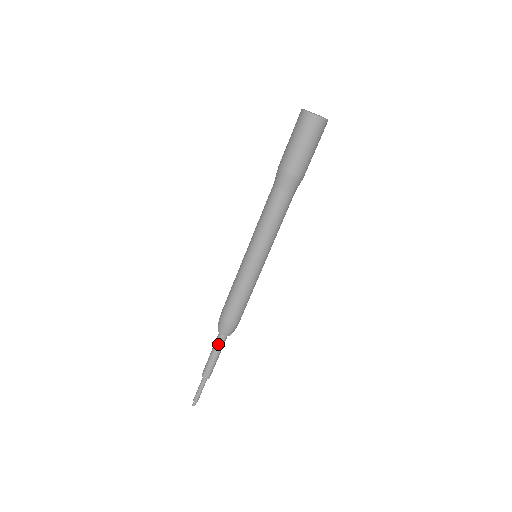
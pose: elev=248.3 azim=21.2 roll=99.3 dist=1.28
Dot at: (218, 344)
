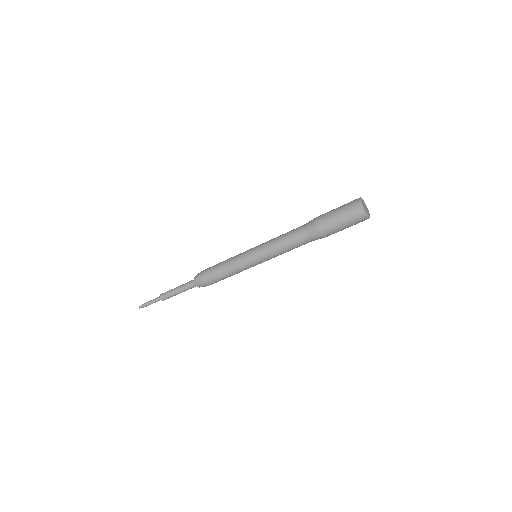
Dot at: (186, 285)
